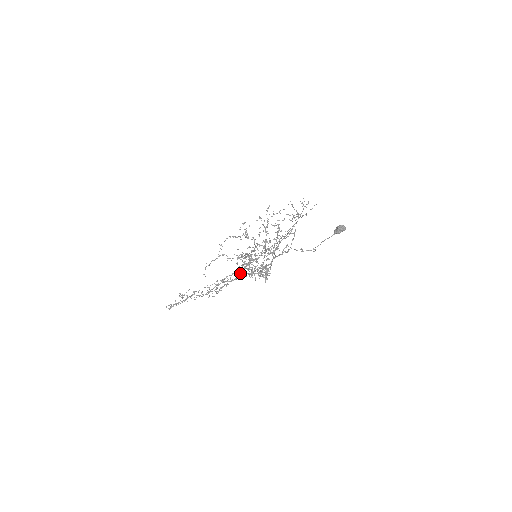
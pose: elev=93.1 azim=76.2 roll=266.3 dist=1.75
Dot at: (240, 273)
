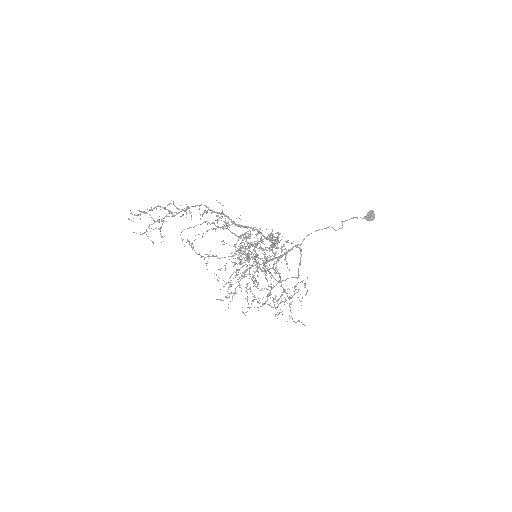
Dot at: occluded
